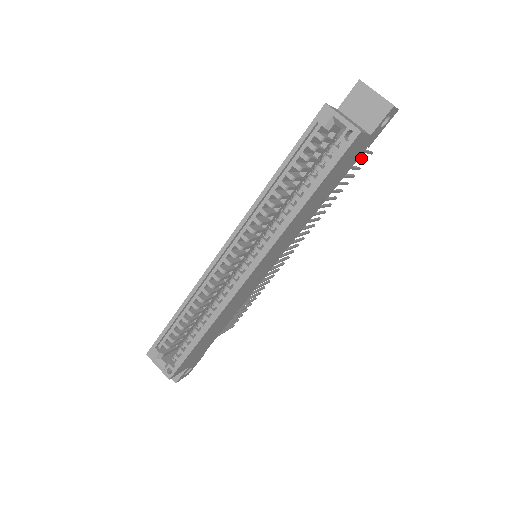
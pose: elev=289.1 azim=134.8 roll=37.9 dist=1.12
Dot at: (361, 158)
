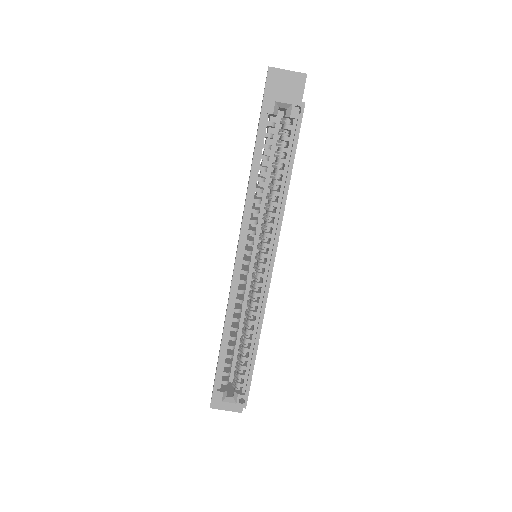
Dot at: occluded
